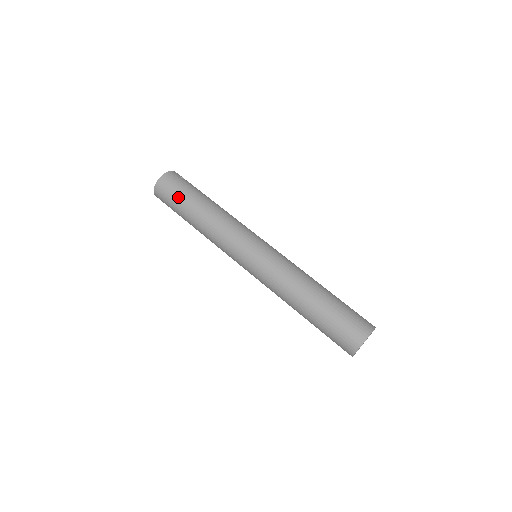
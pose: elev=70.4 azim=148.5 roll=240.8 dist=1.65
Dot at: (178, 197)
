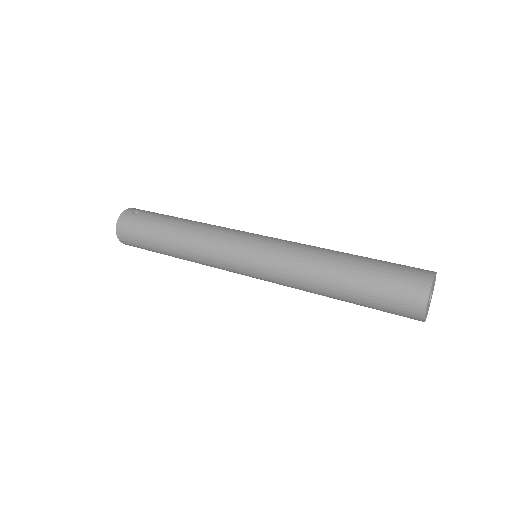
Dot at: (143, 240)
